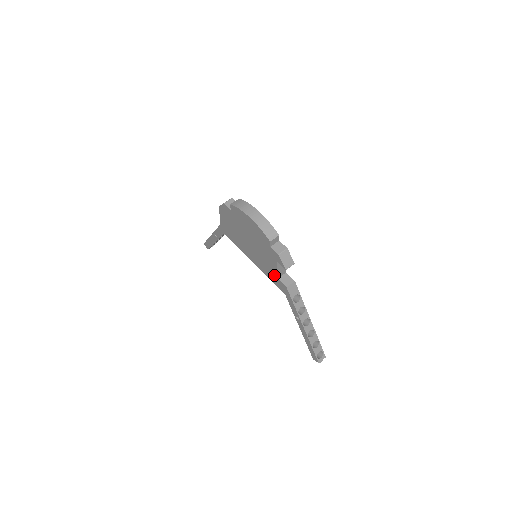
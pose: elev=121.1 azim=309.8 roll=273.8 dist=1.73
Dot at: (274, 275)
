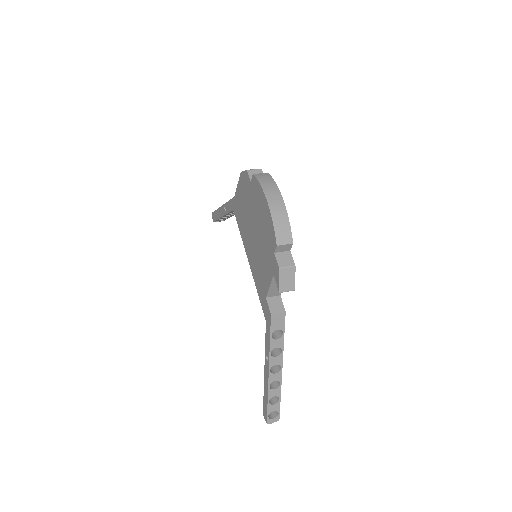
Dot at: (264, 291)
